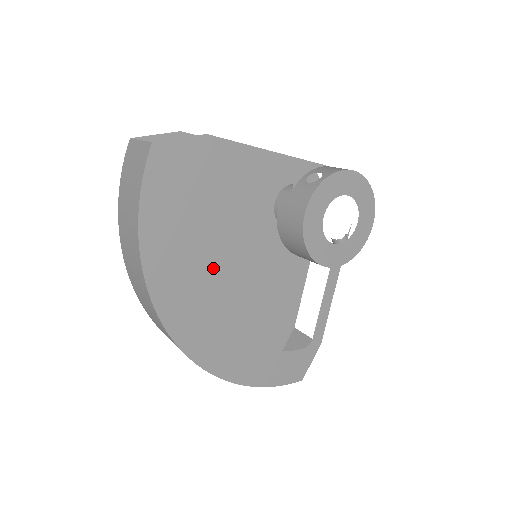
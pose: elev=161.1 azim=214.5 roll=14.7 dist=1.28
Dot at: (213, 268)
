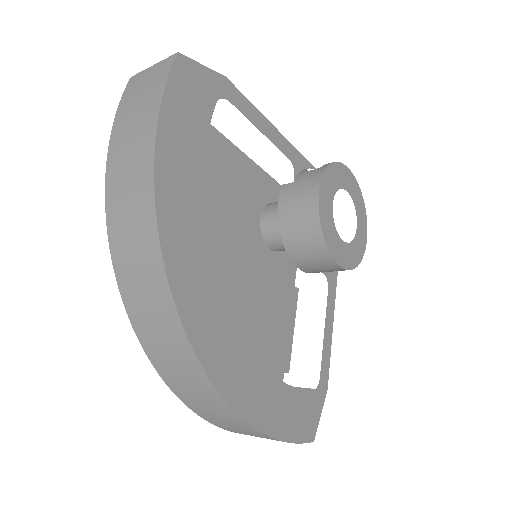
Dot at: (214, 254)
